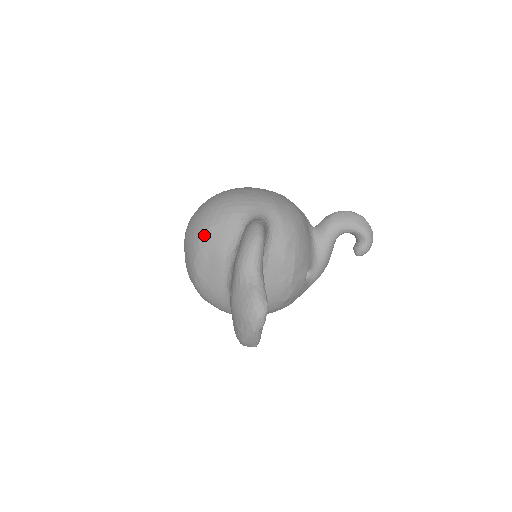
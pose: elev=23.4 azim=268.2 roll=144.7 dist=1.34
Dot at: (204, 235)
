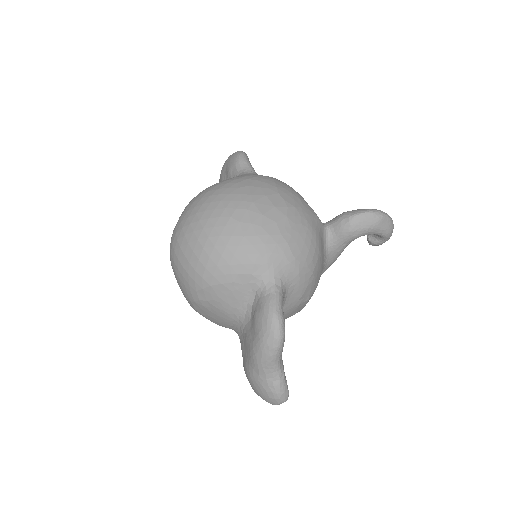
Dot at: (204, 290)
